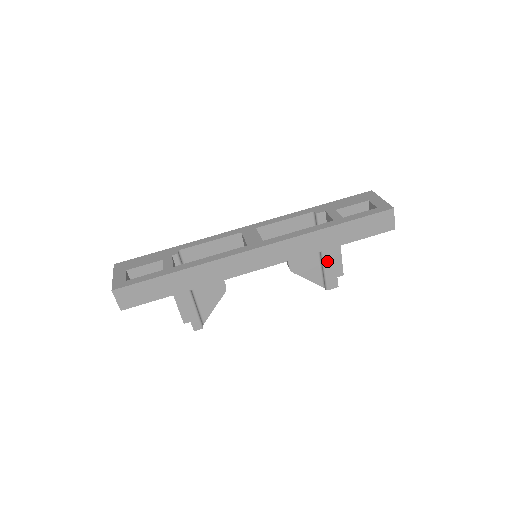
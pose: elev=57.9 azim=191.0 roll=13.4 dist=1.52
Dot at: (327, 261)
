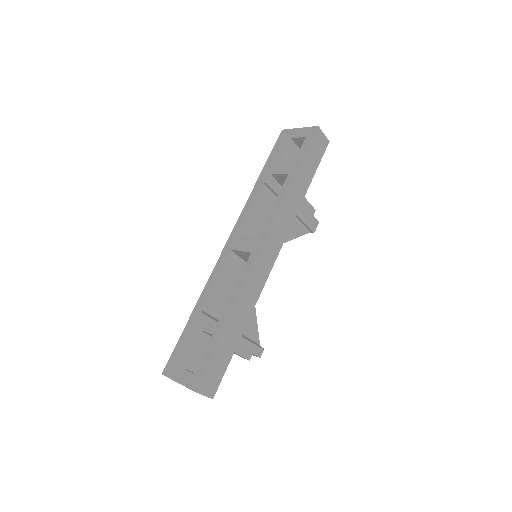
Dot at: (299, 211)
